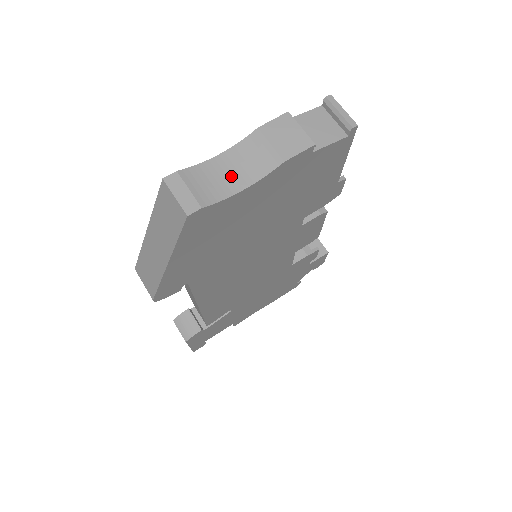
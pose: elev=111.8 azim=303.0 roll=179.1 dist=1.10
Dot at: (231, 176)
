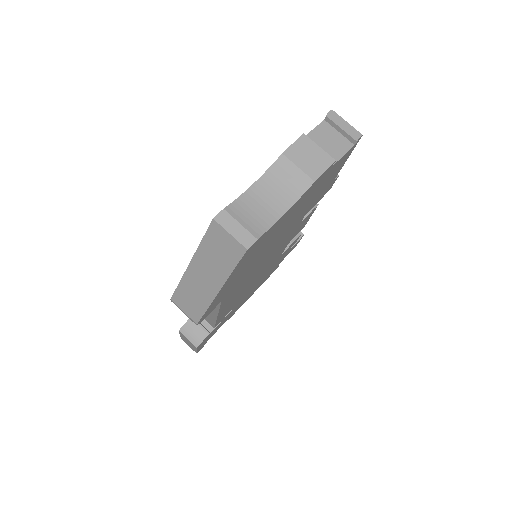
Dot at: (270, 203)
